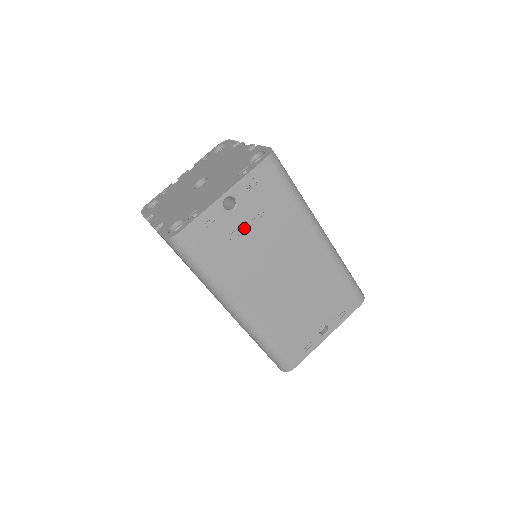
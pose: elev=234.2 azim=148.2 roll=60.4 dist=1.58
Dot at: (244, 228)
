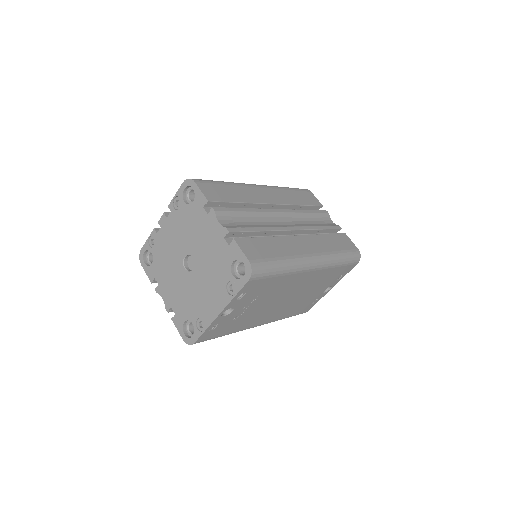
Dot at: (244, 309)
